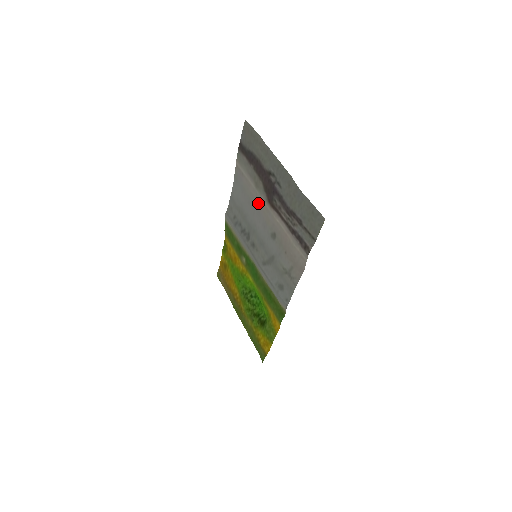
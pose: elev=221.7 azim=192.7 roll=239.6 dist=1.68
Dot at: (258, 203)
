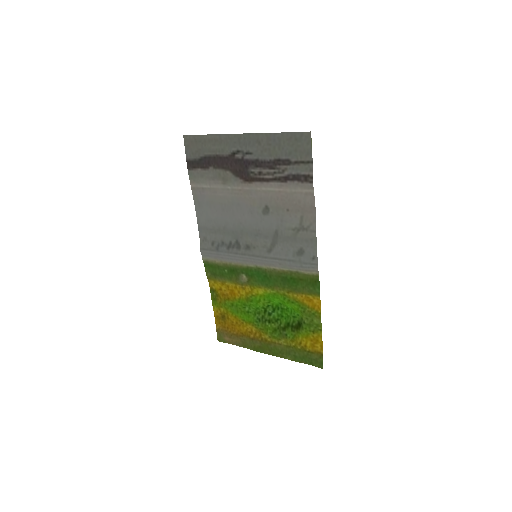
Dot at: (234, 197)
